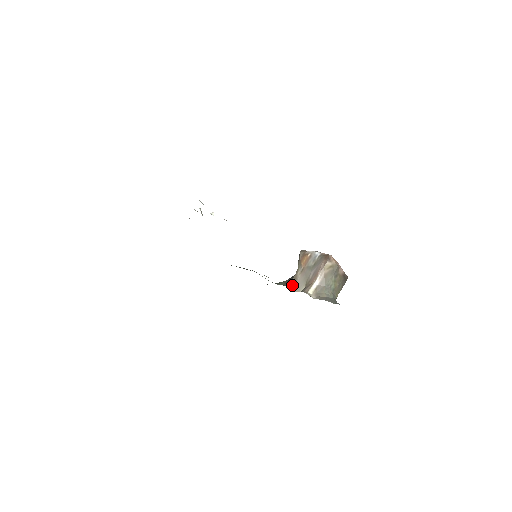
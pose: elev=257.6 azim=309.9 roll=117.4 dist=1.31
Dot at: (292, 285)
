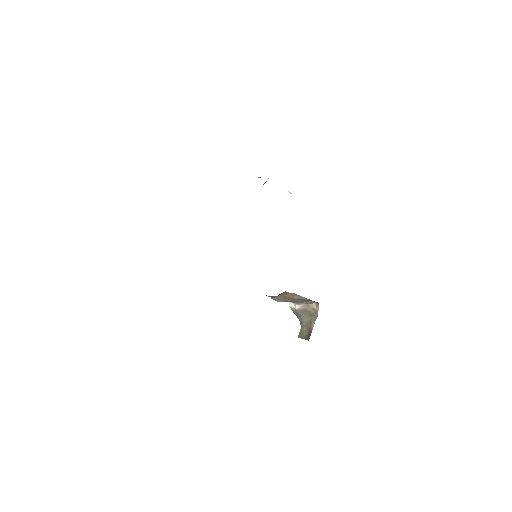
Dot at: occluded
